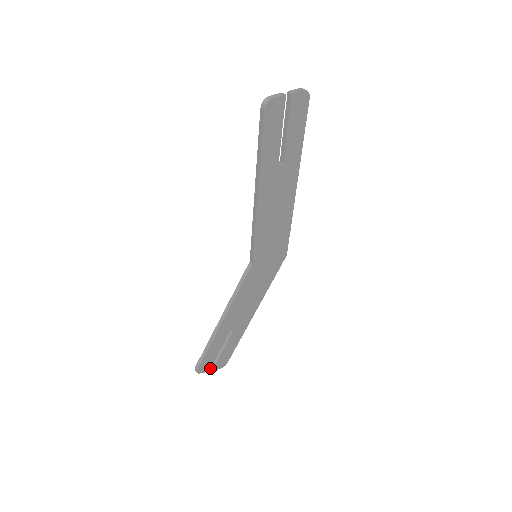
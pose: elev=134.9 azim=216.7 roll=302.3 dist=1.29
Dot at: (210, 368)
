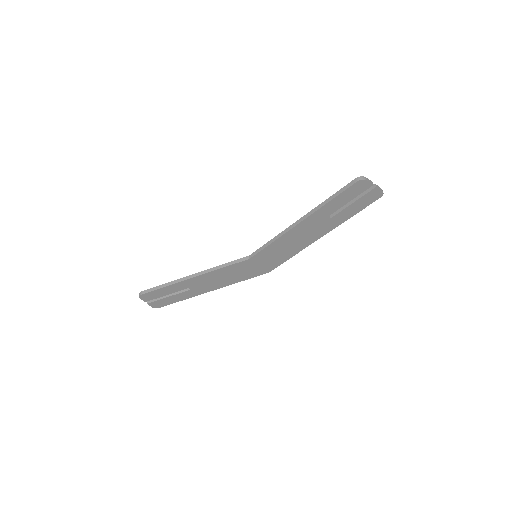
Dot at: (147, 301)
